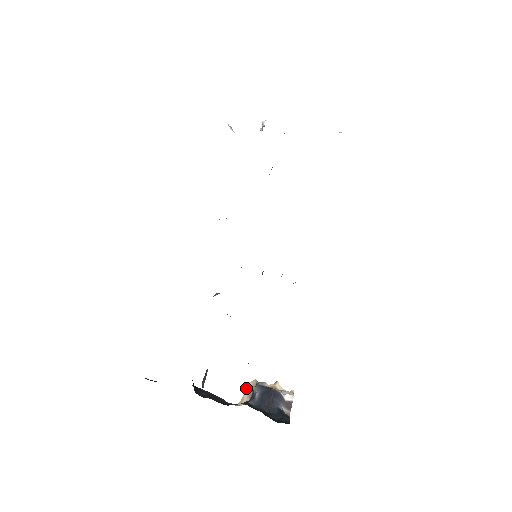
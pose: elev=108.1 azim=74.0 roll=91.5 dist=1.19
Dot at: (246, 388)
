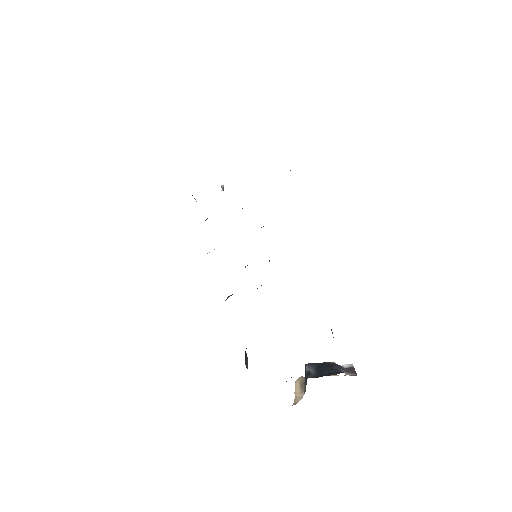
Dot at: occluded
